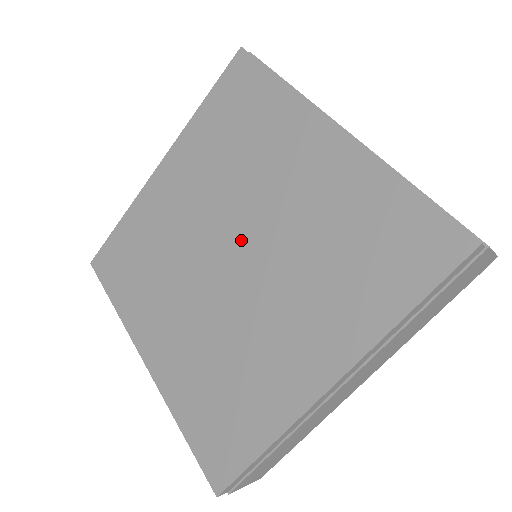
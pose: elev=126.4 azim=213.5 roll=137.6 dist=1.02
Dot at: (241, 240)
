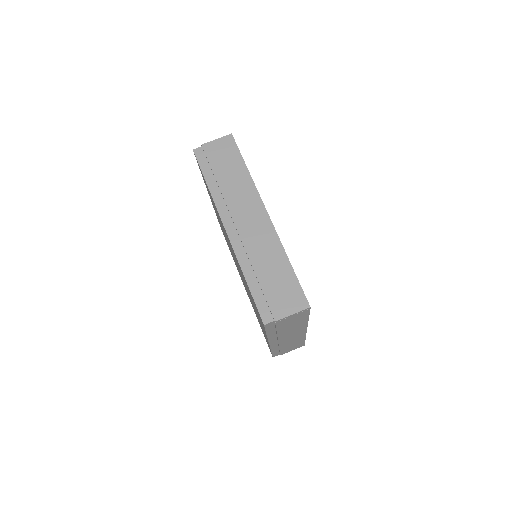
Dot at: occluded
